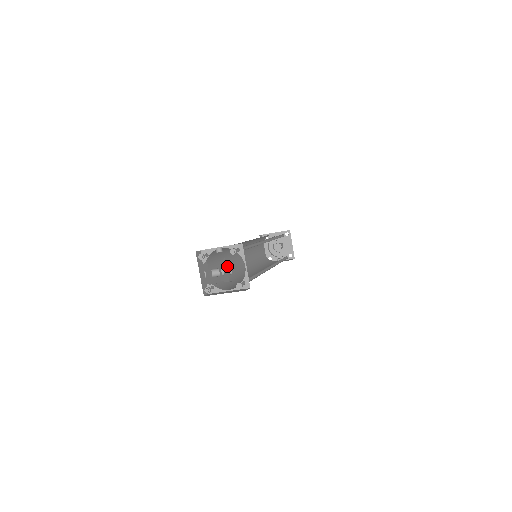
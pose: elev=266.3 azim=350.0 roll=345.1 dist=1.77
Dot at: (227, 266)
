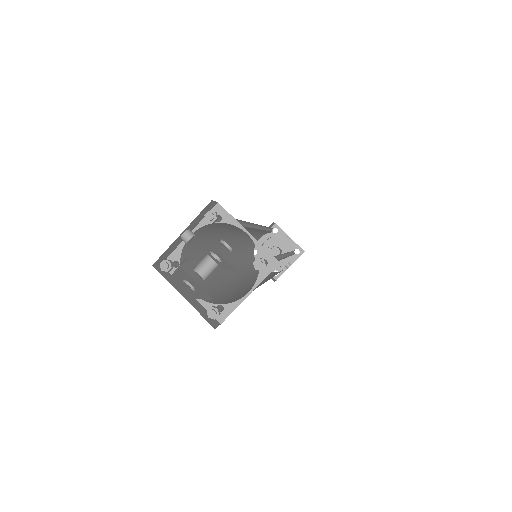
Dot at: (225, 284)
